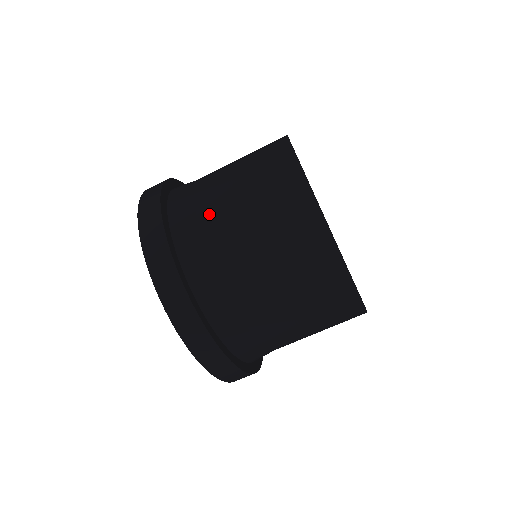
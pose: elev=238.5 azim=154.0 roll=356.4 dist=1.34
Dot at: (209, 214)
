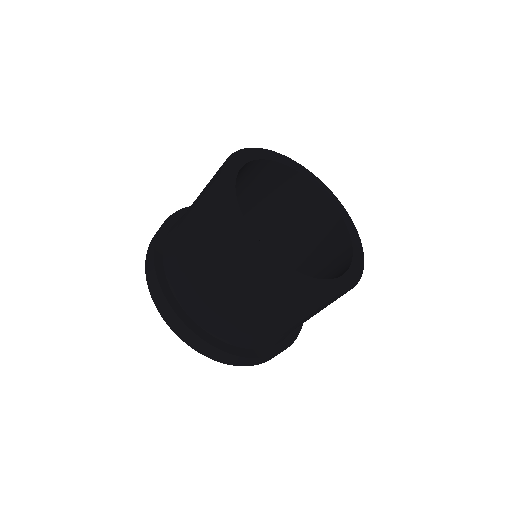
Dot at: (207, 298)
